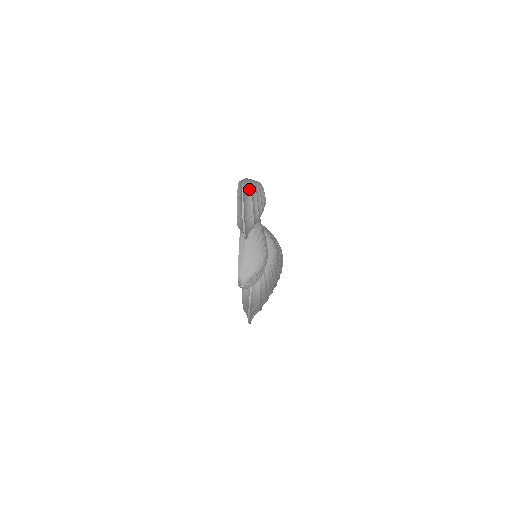
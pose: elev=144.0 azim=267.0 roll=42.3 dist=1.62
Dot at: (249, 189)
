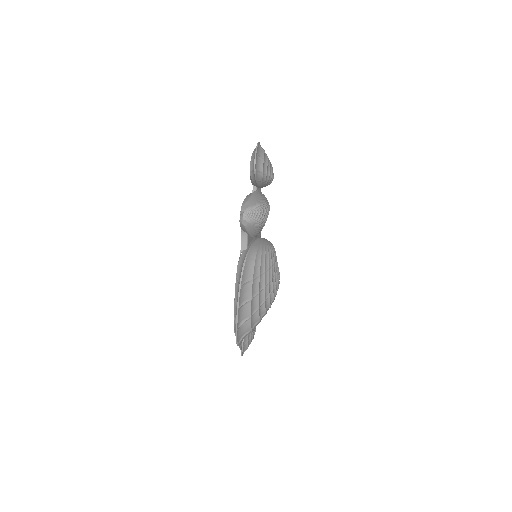
Dot at: (263, 149)
